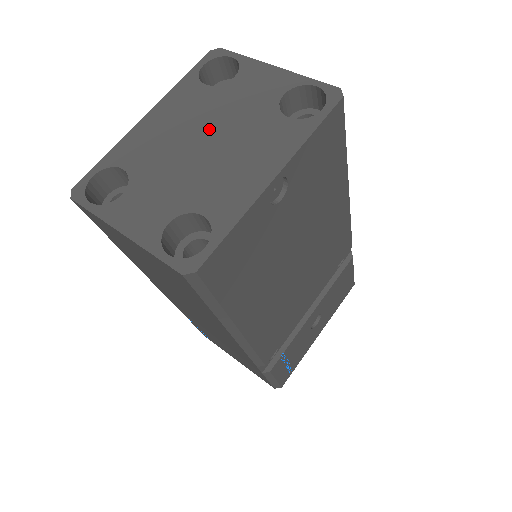
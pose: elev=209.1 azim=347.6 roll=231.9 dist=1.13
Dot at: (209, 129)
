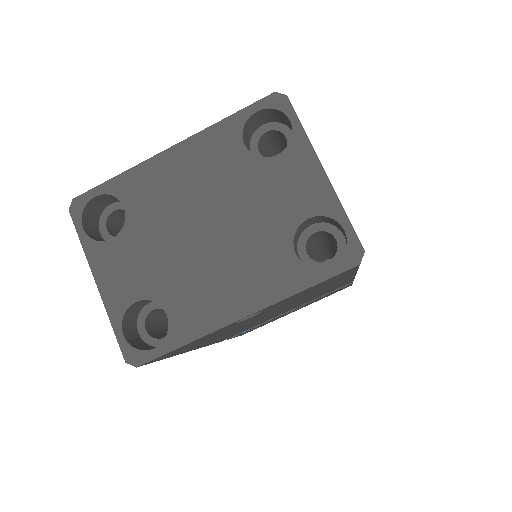
Dot at: (218, 213)
